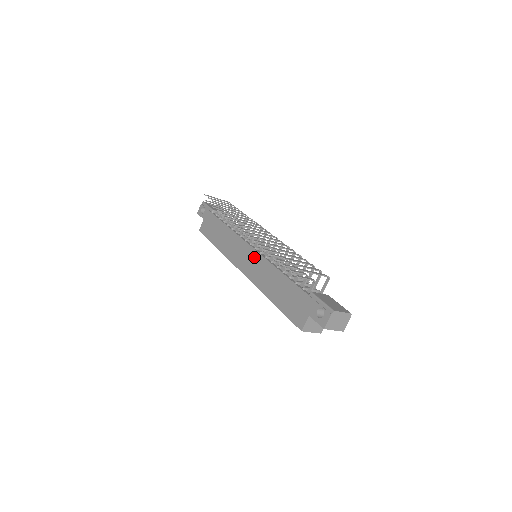
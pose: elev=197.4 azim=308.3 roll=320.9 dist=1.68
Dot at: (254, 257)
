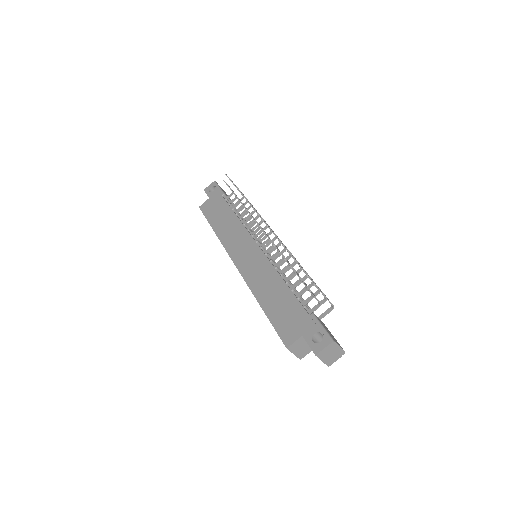
Dot at: (257, 255)
